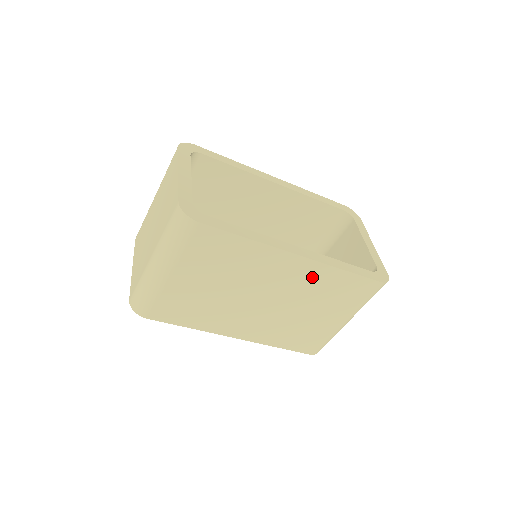
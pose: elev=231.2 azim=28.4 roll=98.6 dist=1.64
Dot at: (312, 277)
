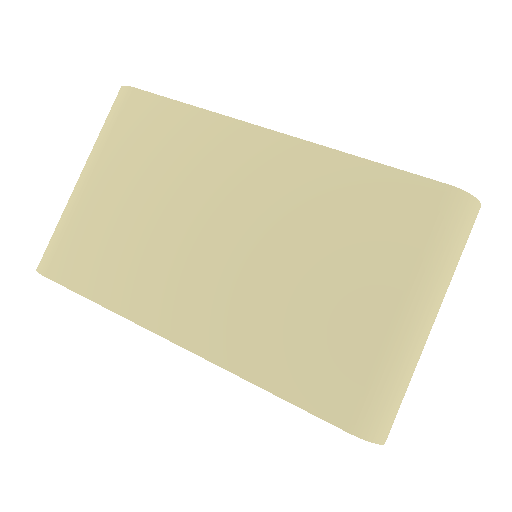
Dot at: (303, 177)
